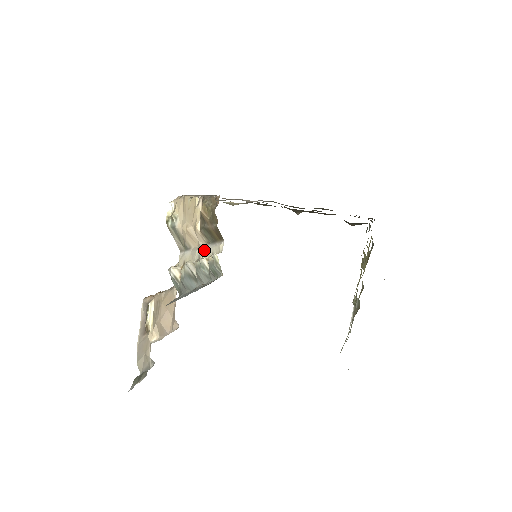
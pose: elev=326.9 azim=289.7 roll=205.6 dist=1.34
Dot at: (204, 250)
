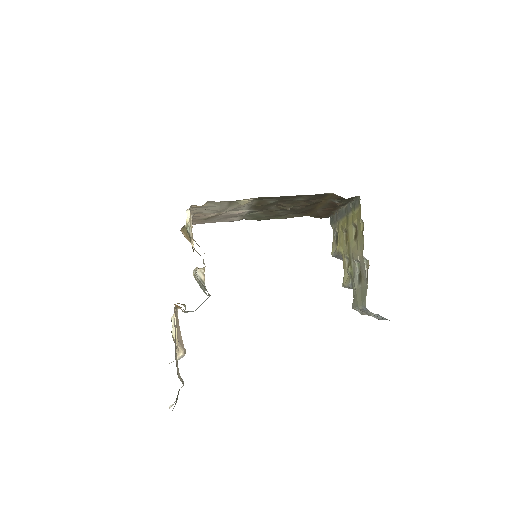
Dot at: occluded
